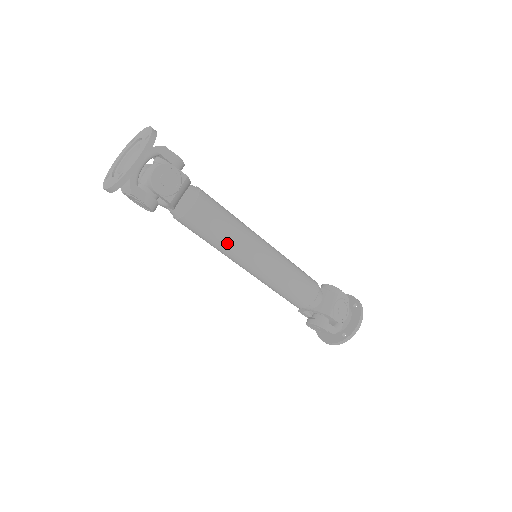
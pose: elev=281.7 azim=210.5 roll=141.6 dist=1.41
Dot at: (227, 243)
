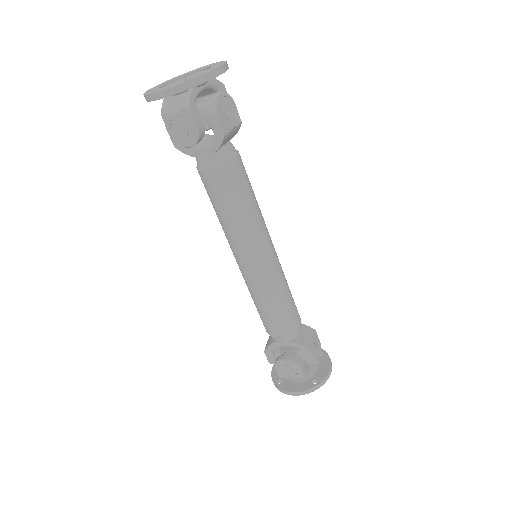
Dot at: (248, 219)
